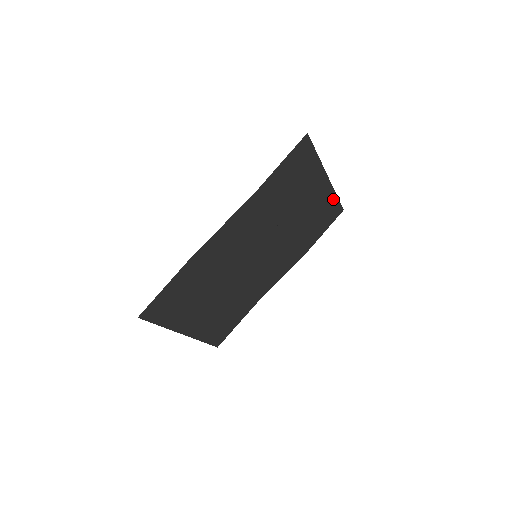
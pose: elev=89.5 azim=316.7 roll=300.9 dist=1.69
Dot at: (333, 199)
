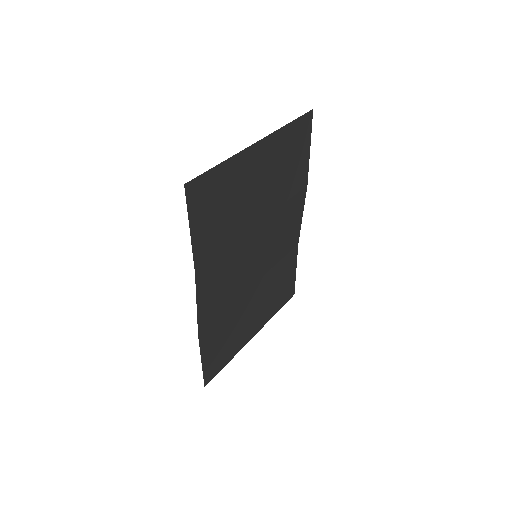
Dot at: (288, 130)
